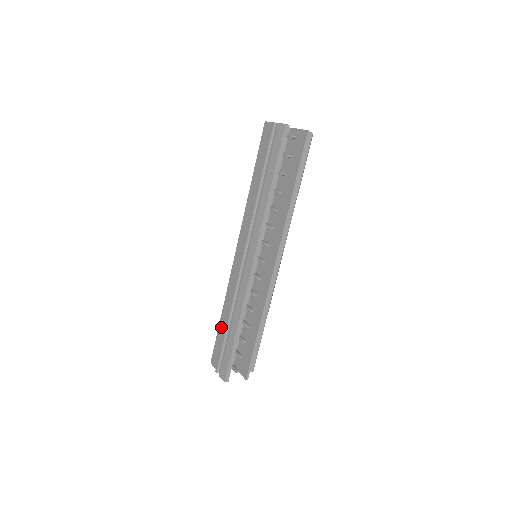
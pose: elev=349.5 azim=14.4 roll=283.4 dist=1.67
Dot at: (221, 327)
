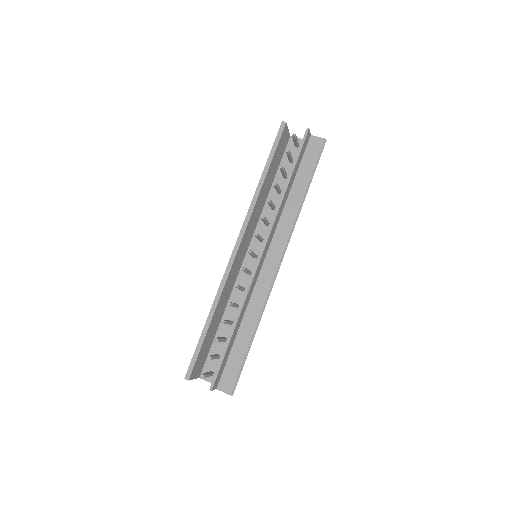
Dot at: occluded
